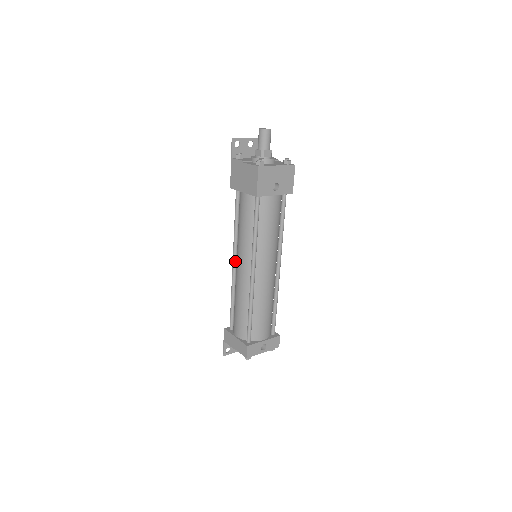
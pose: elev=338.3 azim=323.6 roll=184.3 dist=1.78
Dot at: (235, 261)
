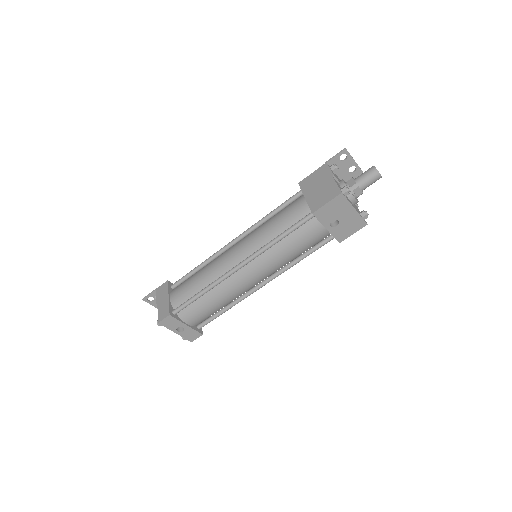
Dot at: (236, 241)
